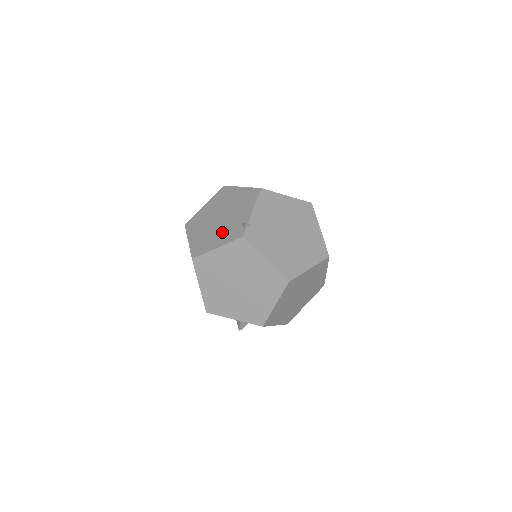
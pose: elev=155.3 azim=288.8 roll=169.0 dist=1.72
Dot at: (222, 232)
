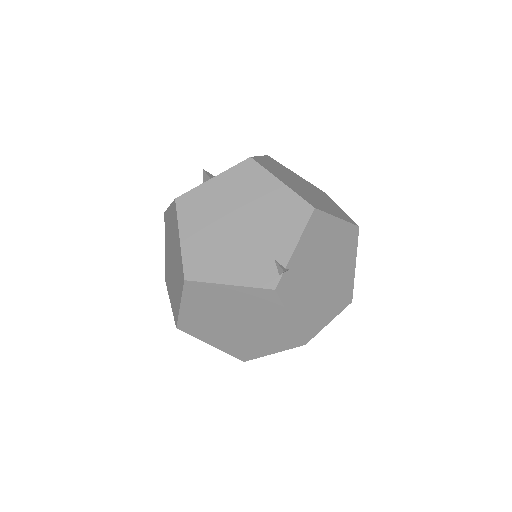
Dot at: (240, 258)
